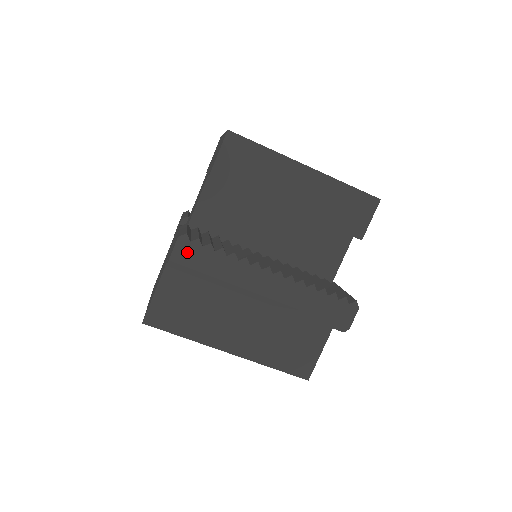
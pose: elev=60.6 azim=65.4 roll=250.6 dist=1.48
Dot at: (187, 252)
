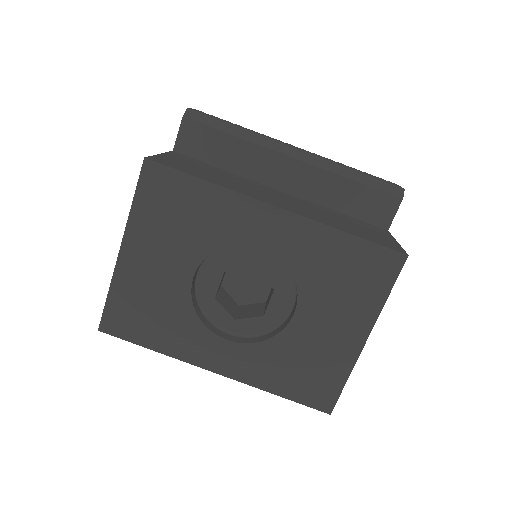
Dot at: occluded
